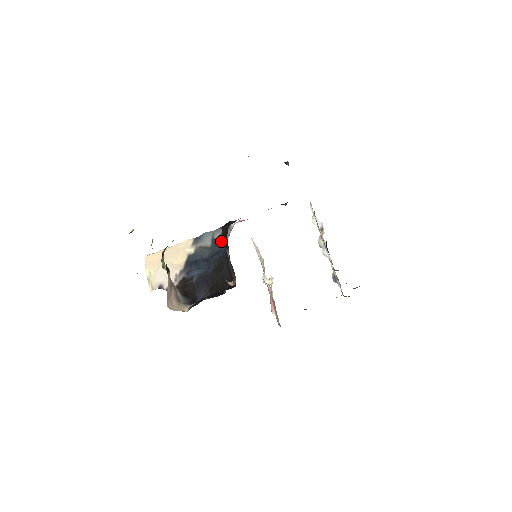
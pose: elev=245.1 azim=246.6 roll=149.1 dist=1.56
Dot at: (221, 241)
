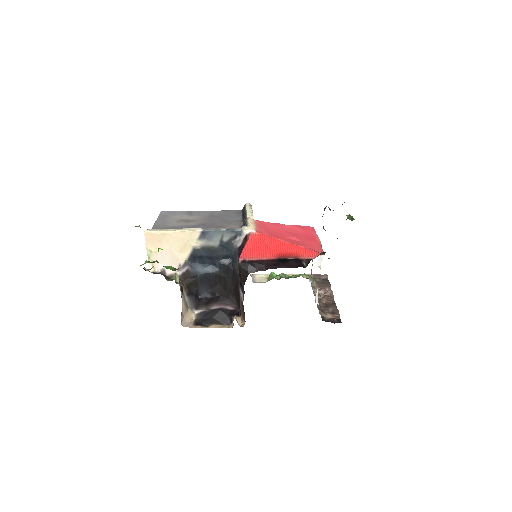
Dot at: (229, 246)
